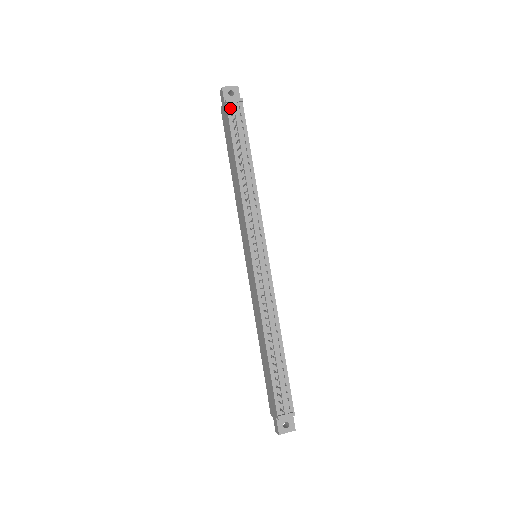
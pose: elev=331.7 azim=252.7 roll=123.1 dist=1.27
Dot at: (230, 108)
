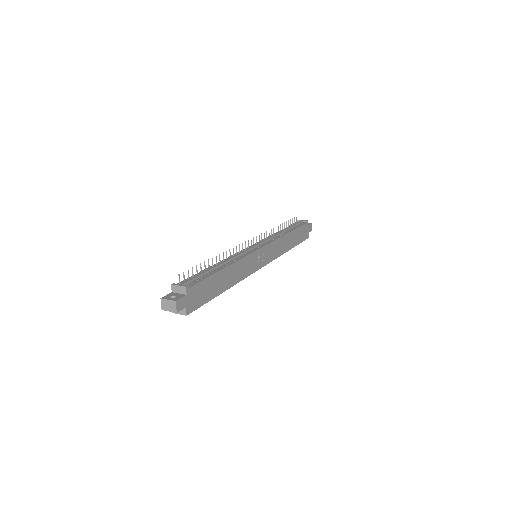
Dot at: occluded
